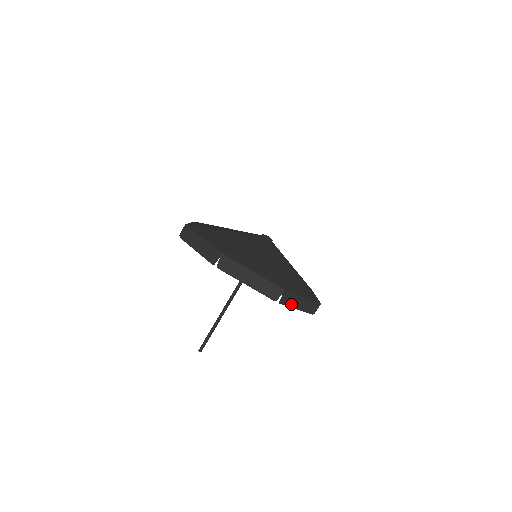
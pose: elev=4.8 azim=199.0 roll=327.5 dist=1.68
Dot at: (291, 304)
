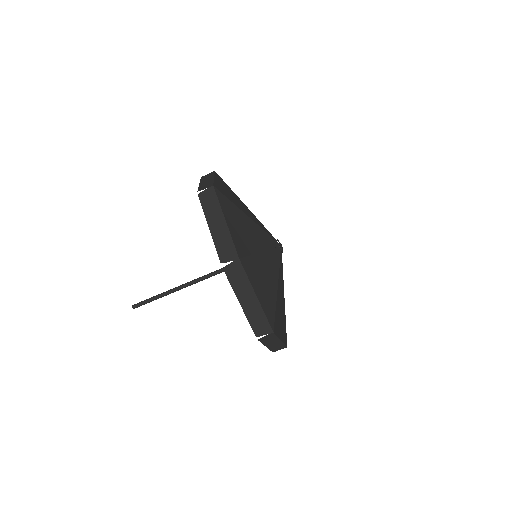
Dot at: occluded
